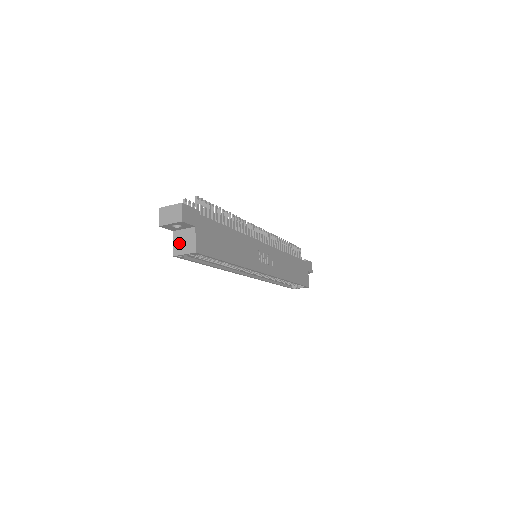
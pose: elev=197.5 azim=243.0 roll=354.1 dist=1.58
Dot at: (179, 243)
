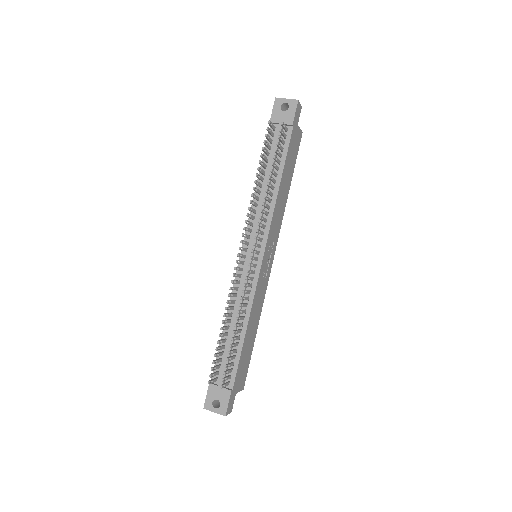
Dot at: occluded
